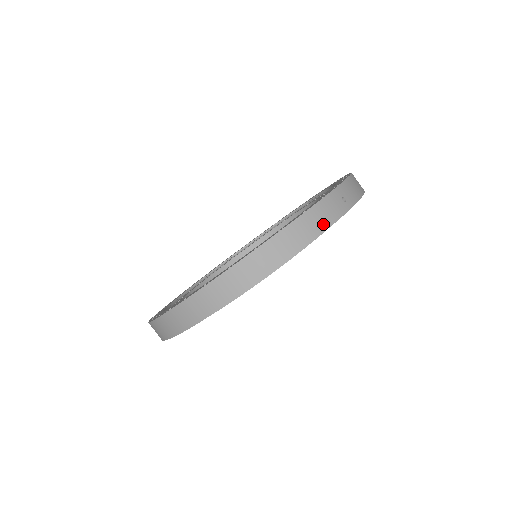
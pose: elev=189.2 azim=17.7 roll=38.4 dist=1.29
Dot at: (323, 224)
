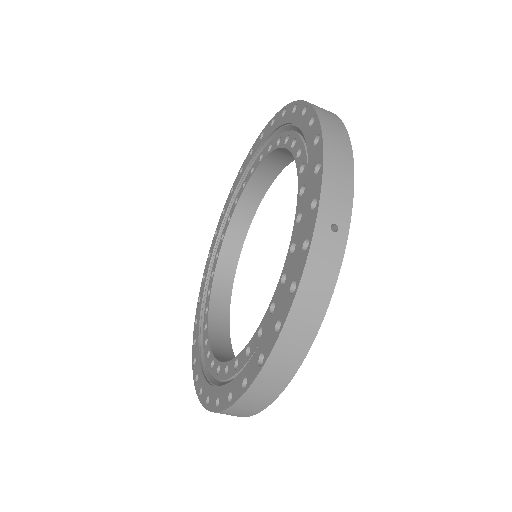
Dot at: (324, 292)
